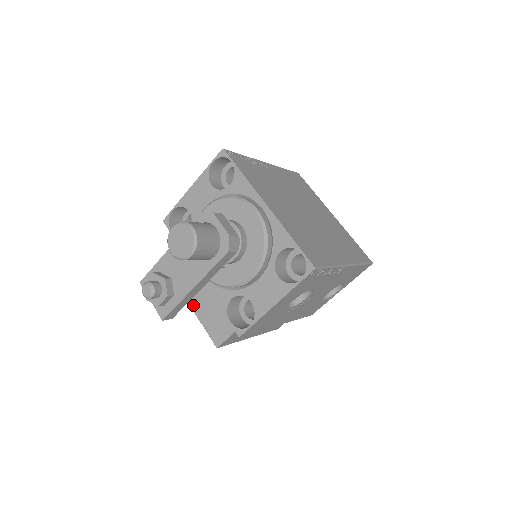
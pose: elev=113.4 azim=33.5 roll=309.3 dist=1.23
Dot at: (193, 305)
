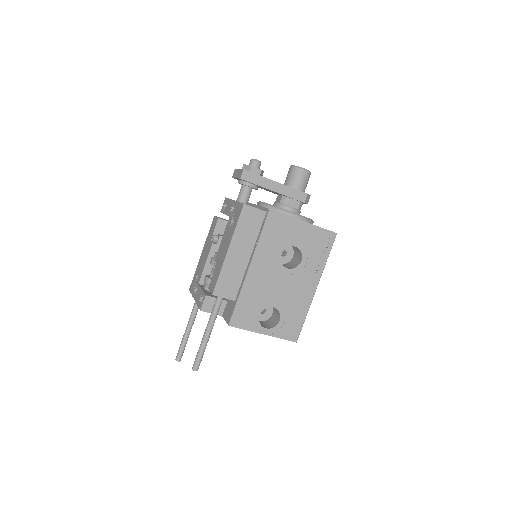
Dot at: occluded
